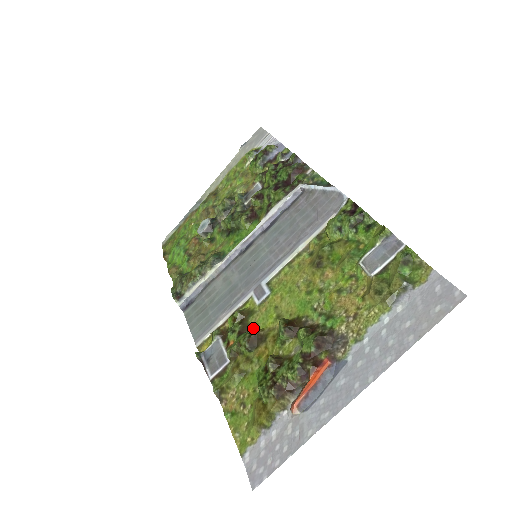
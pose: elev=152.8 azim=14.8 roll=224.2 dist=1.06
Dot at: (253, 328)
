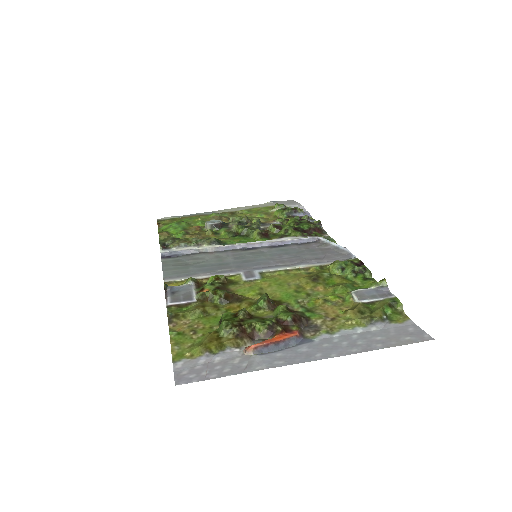
Dot at: occluded
